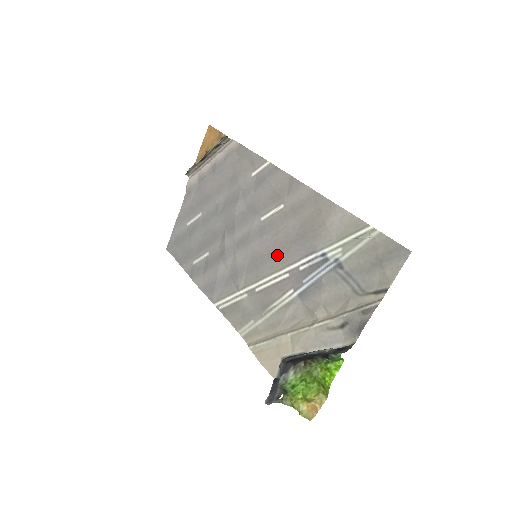
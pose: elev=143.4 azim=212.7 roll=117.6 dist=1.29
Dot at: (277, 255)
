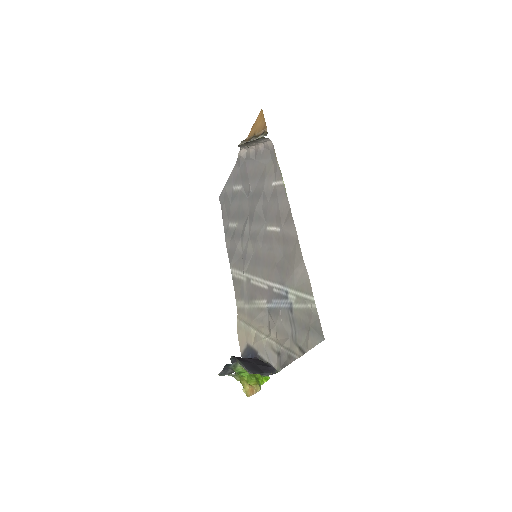
Dot at: (266, 266)
